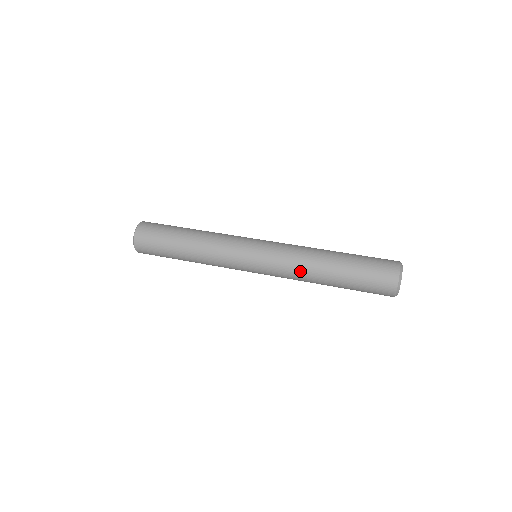
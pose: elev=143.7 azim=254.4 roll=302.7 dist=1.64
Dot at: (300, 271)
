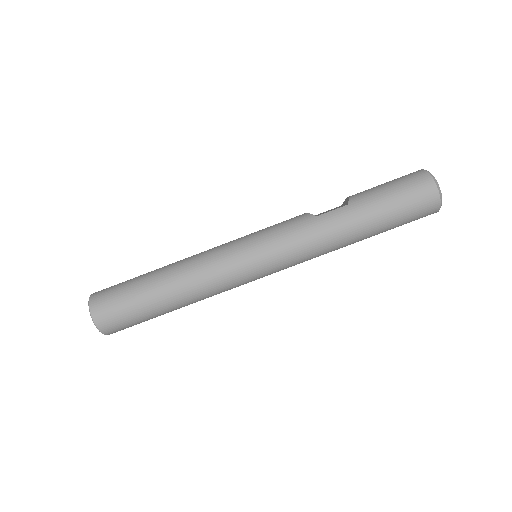
Dot at: occluded
